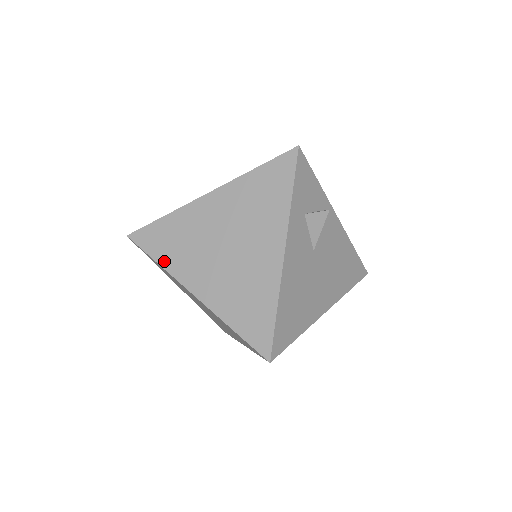
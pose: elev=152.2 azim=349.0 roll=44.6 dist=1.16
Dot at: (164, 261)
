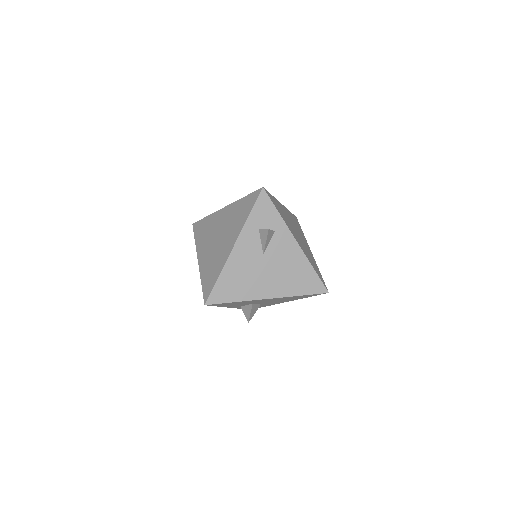
Dot at: (197, 240)
